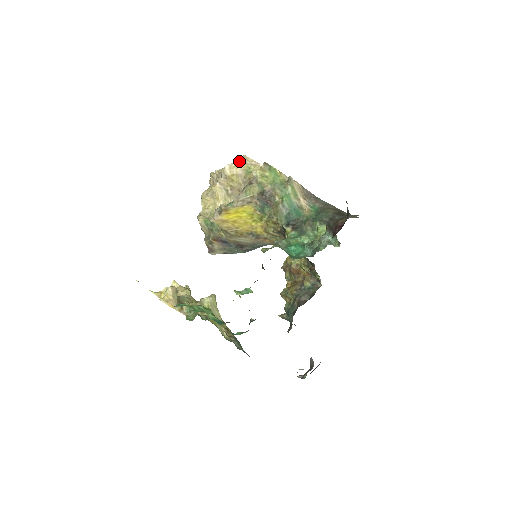
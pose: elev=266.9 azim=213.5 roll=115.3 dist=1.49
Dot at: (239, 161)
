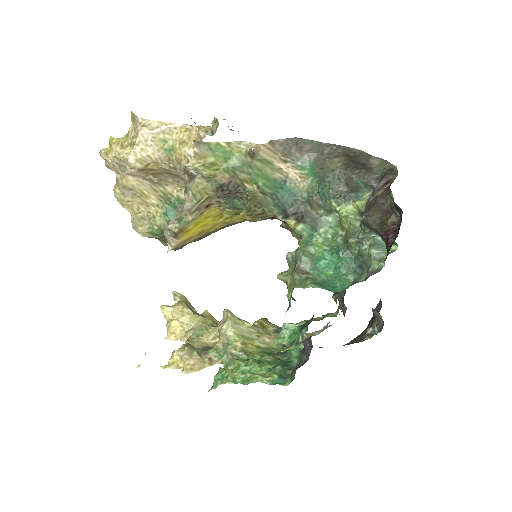
Dot at: (141, 137)
